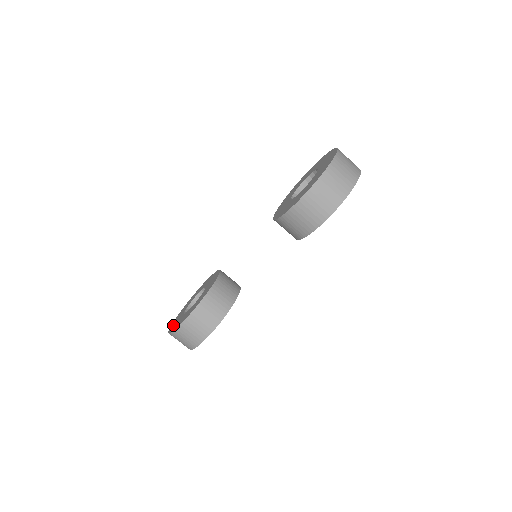
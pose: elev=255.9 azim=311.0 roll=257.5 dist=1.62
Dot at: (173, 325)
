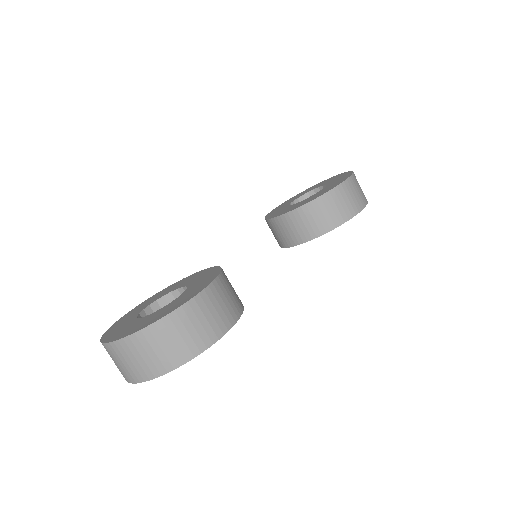
Dot at: (131, 329)
